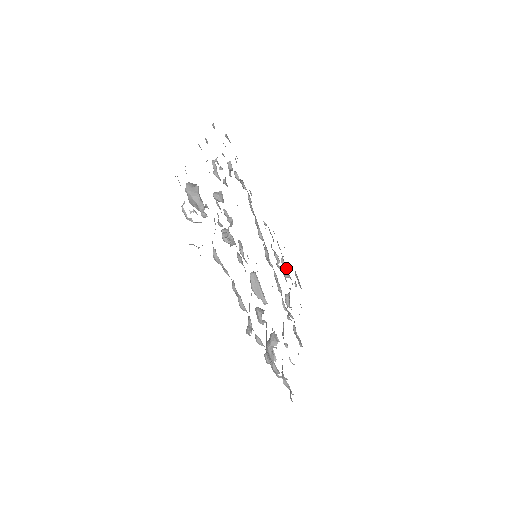
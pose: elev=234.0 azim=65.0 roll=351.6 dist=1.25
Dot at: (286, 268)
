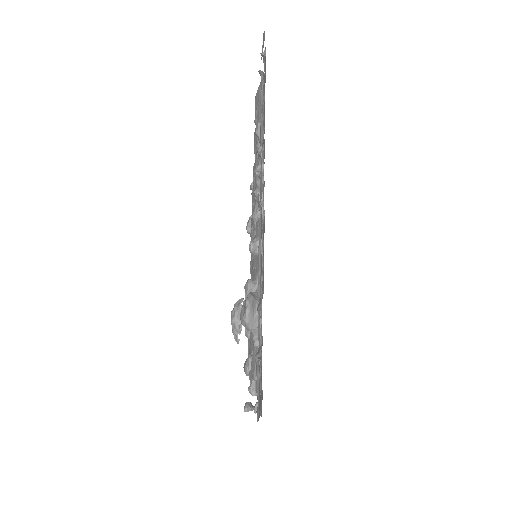
Dot at: occluded
